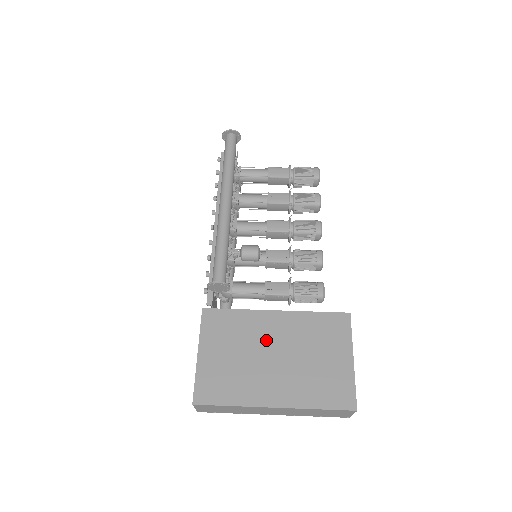
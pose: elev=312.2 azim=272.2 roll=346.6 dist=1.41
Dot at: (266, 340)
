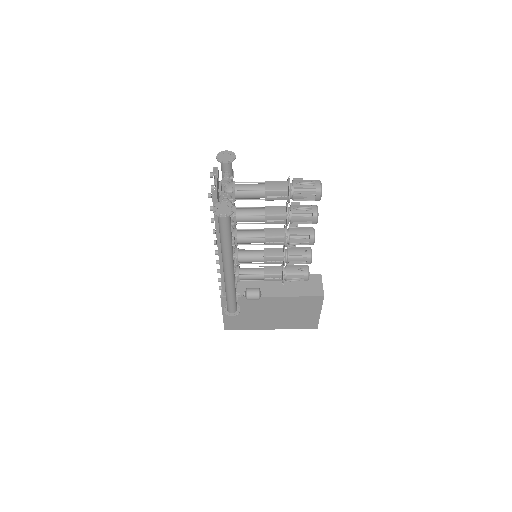
Dot at: (266, 309)
